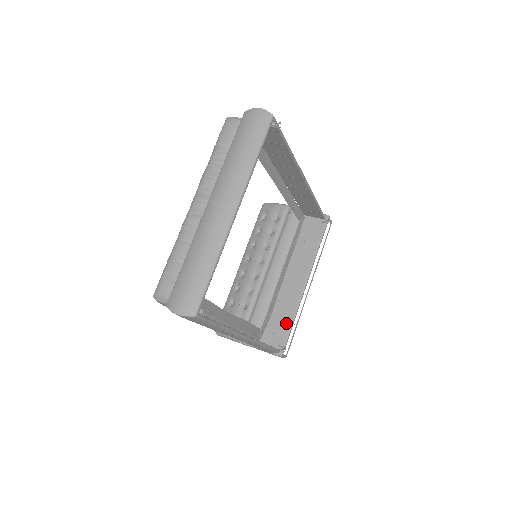
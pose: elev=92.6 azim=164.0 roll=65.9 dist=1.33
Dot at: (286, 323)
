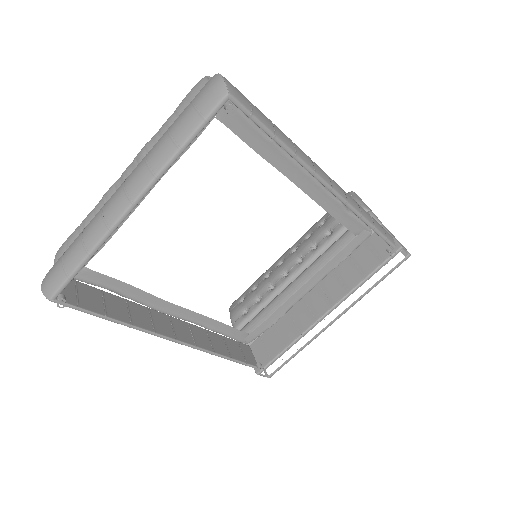
Dot at: (281, 344)
